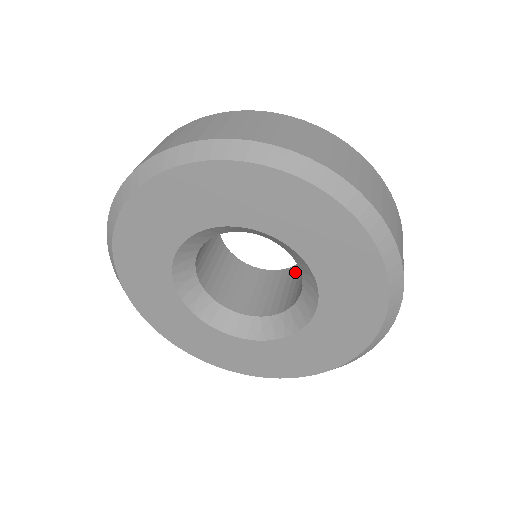
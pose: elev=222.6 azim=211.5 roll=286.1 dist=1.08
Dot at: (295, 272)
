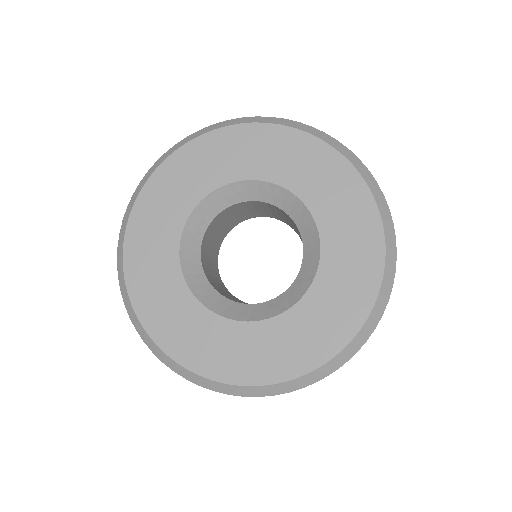
Dot at: occluded
